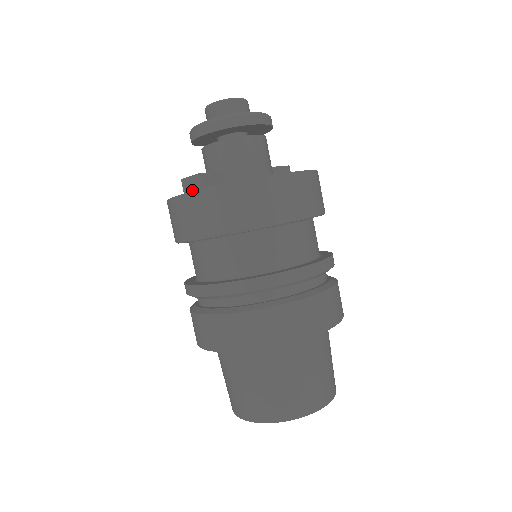
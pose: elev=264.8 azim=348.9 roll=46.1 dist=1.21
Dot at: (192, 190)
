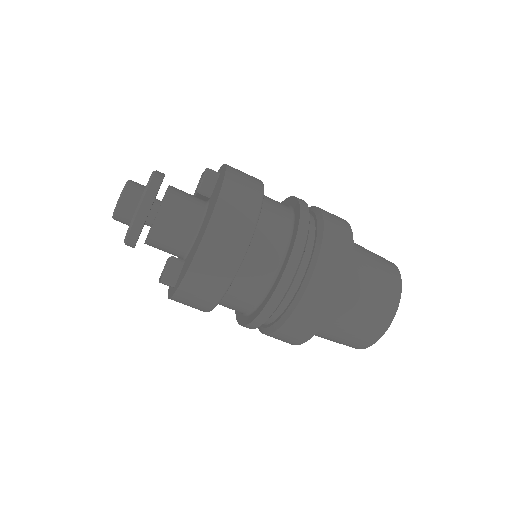
Dot at: occluded
